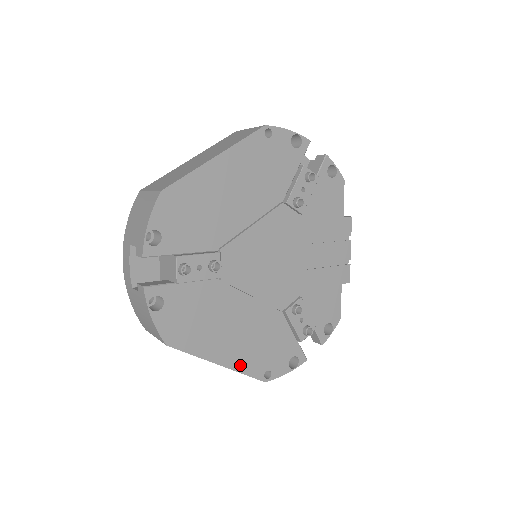
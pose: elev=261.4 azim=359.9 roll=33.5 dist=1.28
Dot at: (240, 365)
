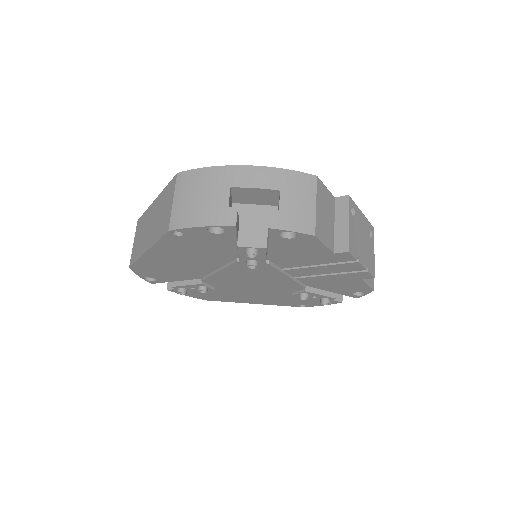
Dot at: (272, 304)
